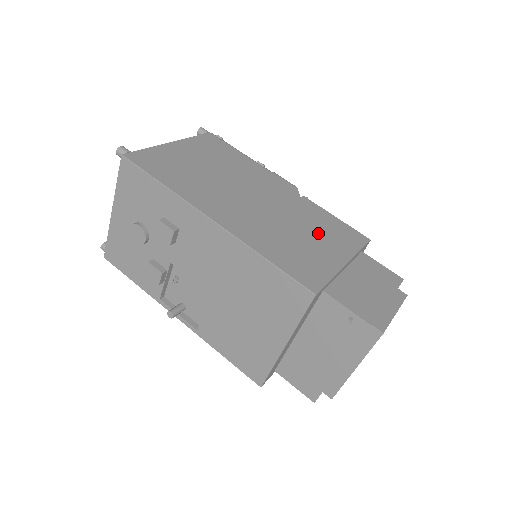
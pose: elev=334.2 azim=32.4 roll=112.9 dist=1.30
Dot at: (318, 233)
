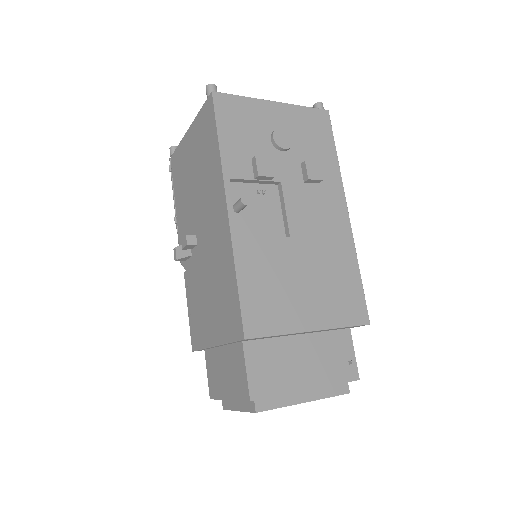
Dot at: occluded
